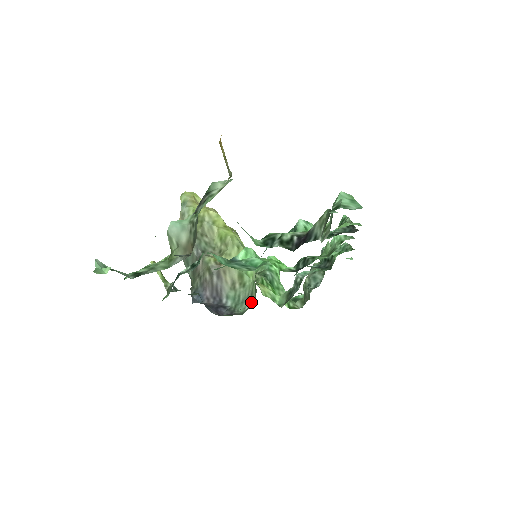
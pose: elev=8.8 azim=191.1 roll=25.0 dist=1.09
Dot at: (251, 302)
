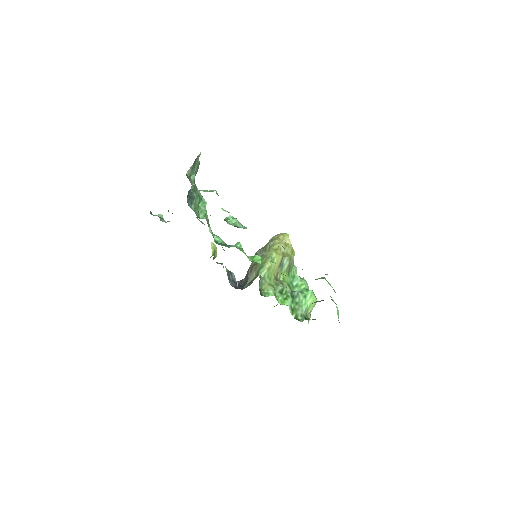
Dot at: occluded
